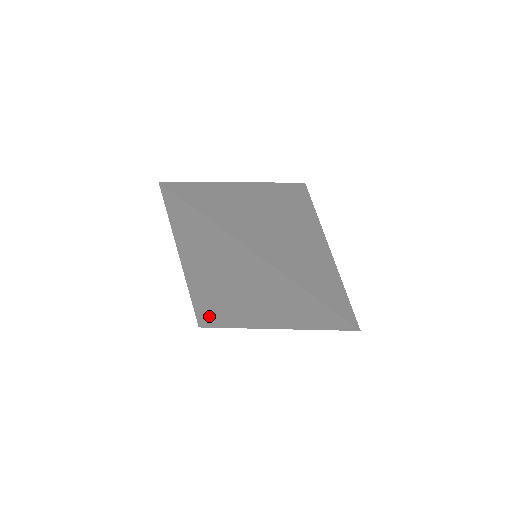
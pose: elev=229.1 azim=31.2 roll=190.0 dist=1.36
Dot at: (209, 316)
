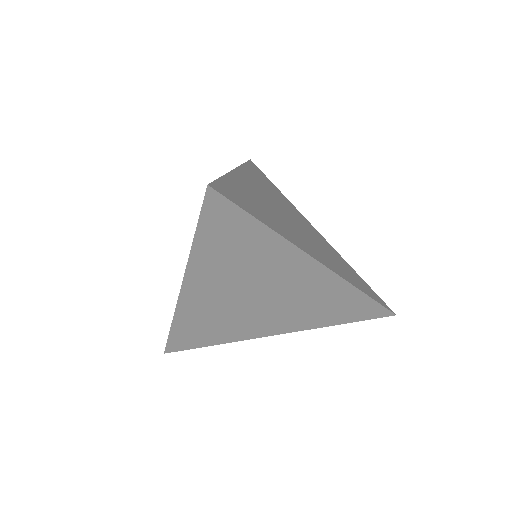
Dot at: (191, 338)
